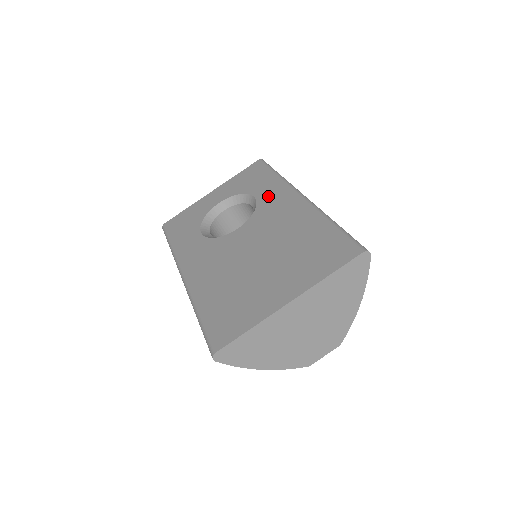
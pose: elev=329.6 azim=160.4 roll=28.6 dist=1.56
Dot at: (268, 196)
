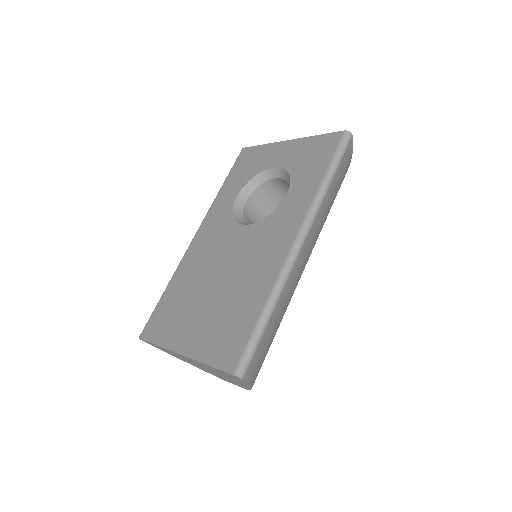
Dot at: (289, 207)
